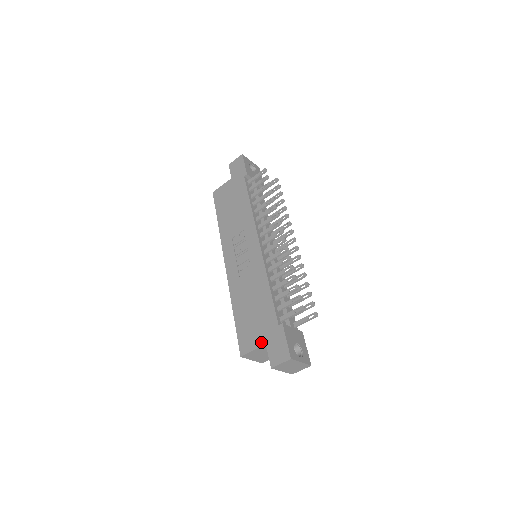
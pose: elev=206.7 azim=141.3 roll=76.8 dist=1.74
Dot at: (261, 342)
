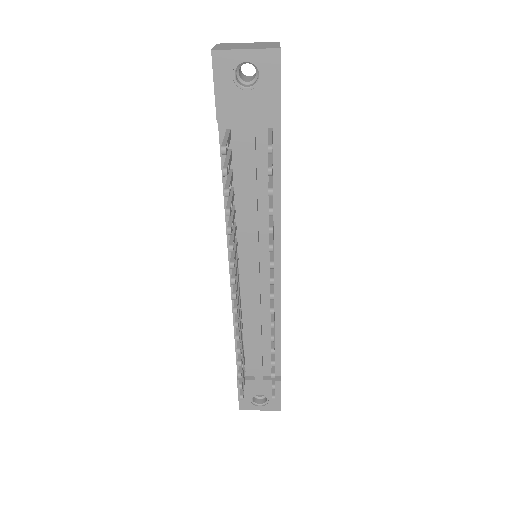
Dot at: occluded
